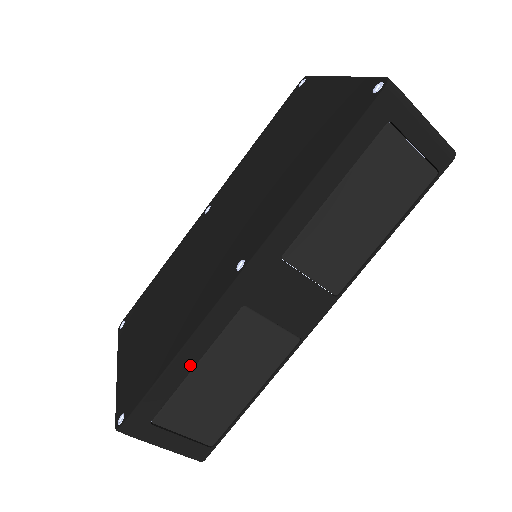
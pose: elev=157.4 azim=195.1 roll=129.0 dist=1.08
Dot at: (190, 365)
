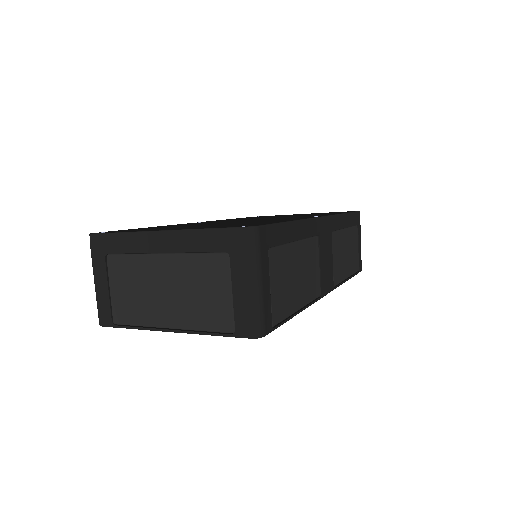
Dot at: (296, 236)
